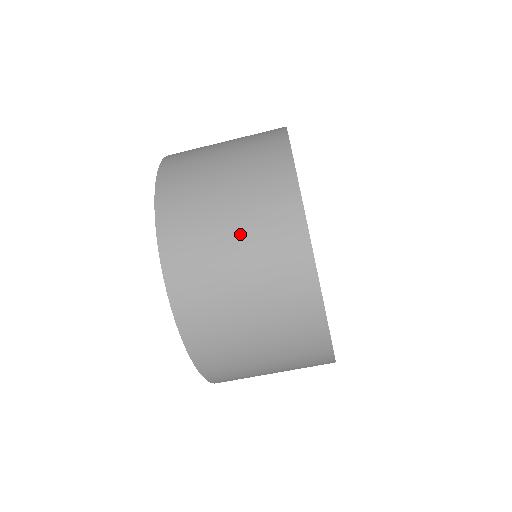
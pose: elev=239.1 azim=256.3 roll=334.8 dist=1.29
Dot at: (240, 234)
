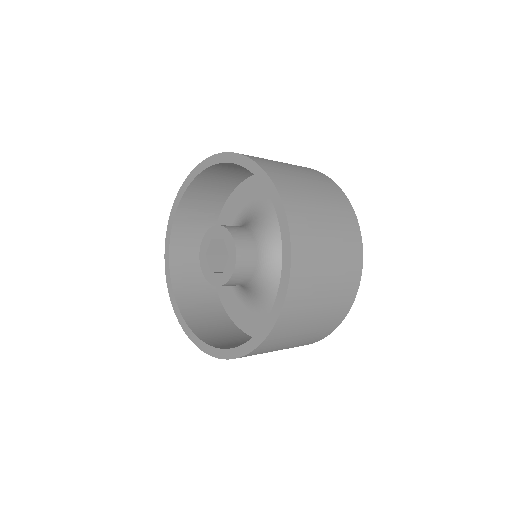
Dot at: (296, 343)
